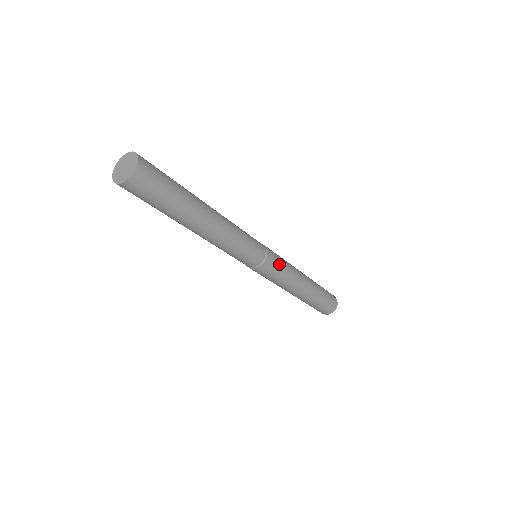
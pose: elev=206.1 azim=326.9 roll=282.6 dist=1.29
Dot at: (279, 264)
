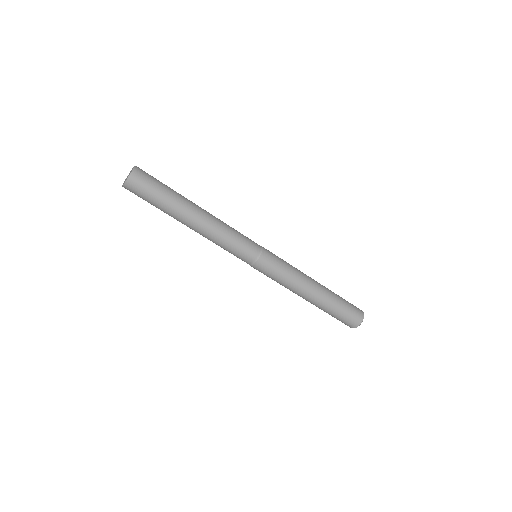
Dot at: (276, 265)
